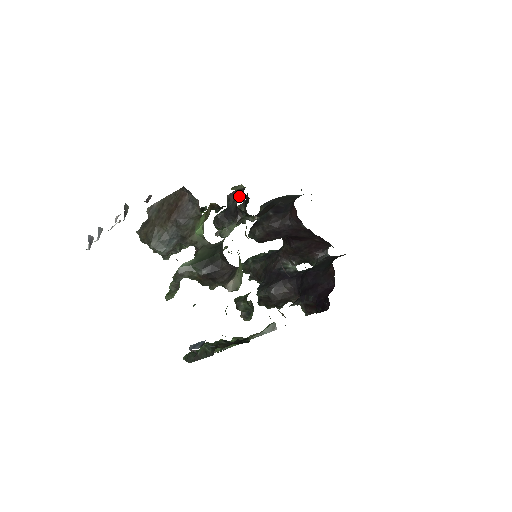
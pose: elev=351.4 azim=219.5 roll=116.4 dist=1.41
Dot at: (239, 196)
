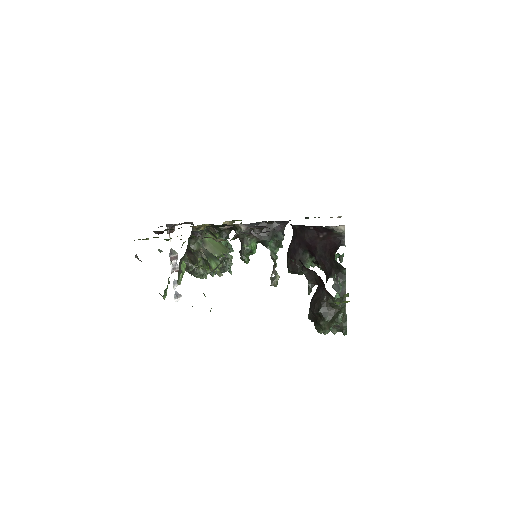
Dot at: occluded
